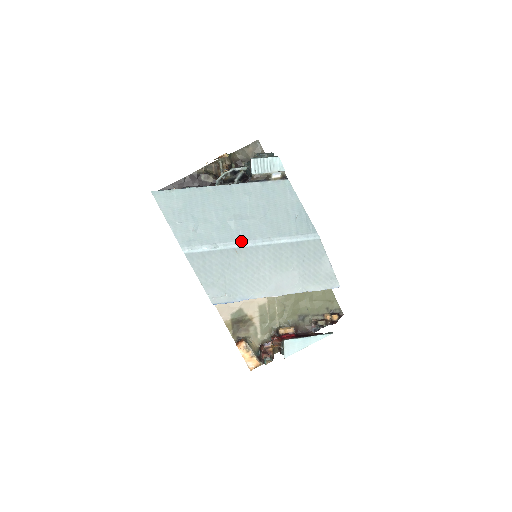
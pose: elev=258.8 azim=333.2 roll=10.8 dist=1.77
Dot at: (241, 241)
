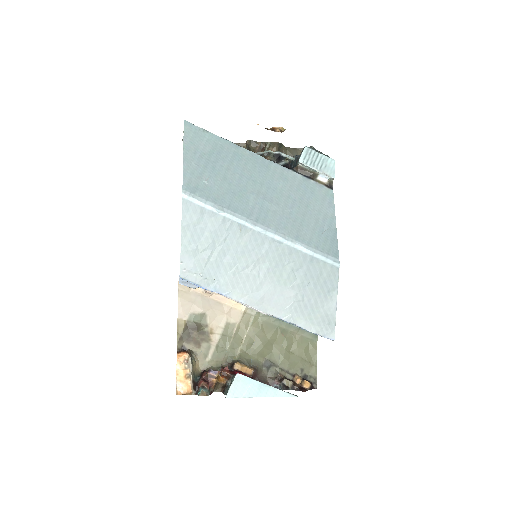
Dot at: (252, 220)
